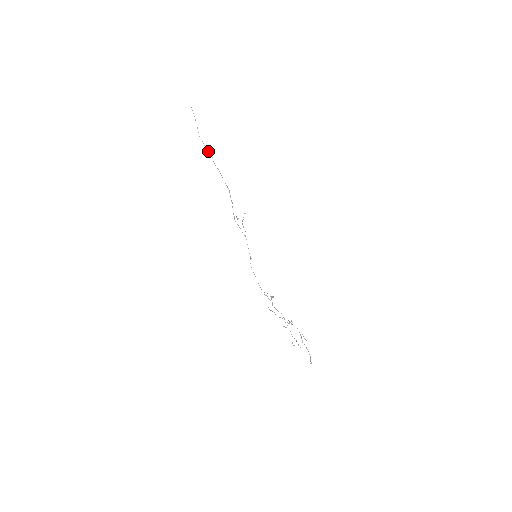
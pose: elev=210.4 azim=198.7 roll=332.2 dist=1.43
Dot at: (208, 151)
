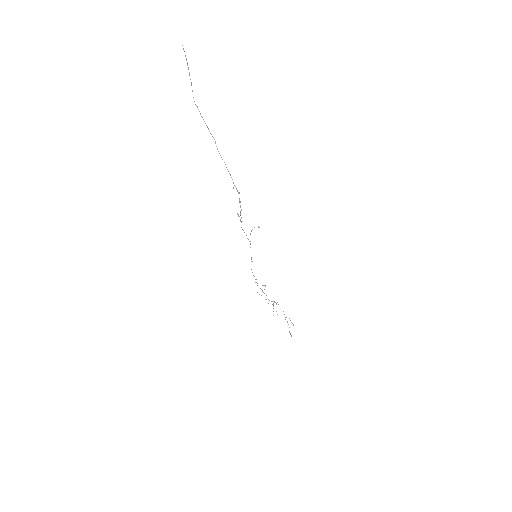
Dot at: (208, 128)
